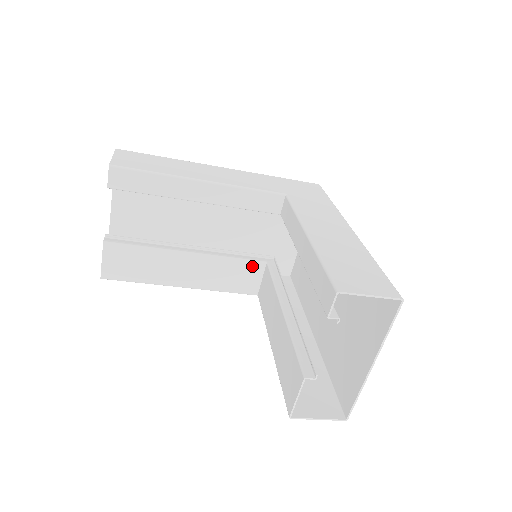
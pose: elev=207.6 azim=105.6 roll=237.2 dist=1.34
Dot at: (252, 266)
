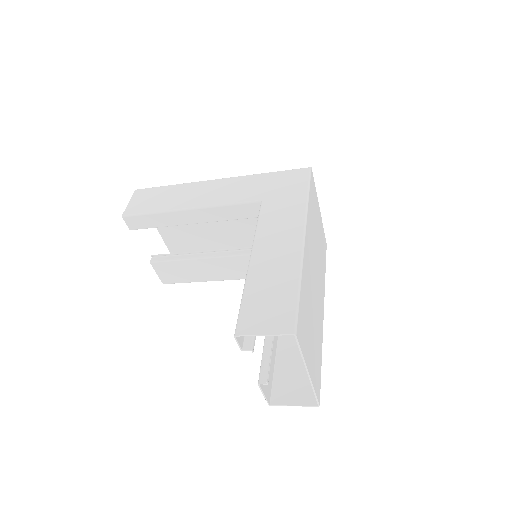
Dot at: occluded
